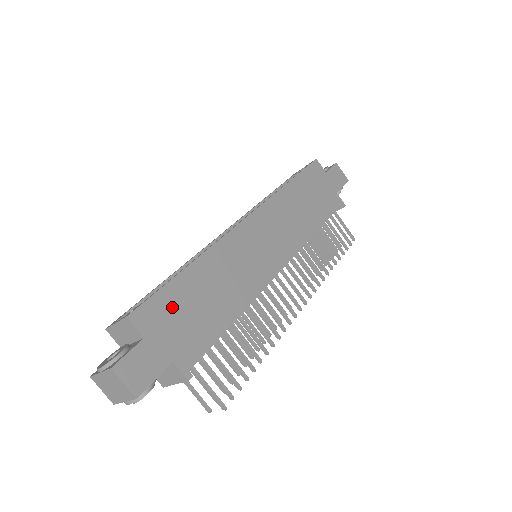
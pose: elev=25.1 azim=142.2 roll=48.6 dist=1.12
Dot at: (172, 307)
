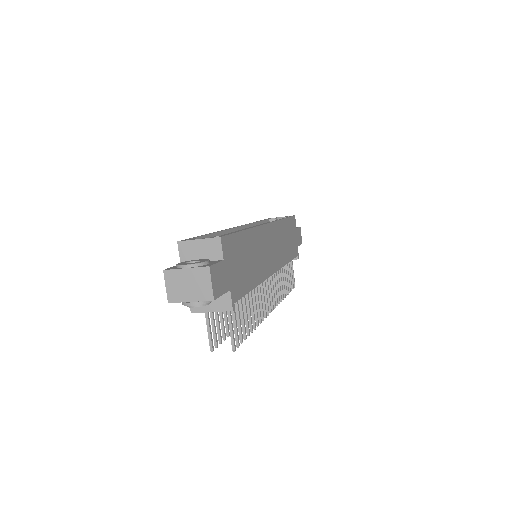
Dot at: (236, 251)
